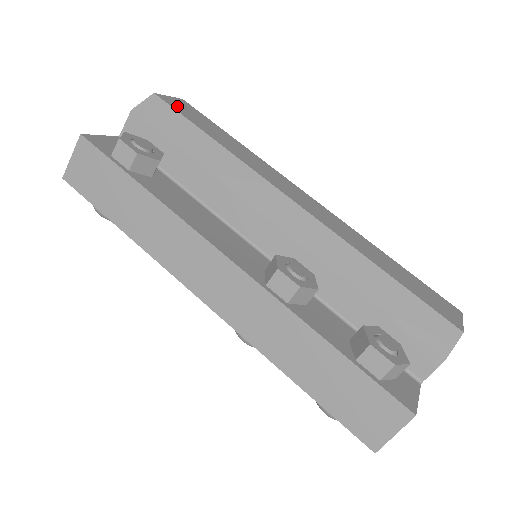
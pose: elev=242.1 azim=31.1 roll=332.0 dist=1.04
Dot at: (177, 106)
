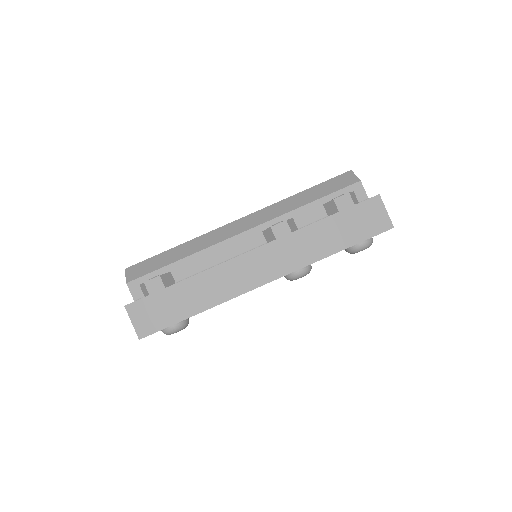
Dot at: occluded
